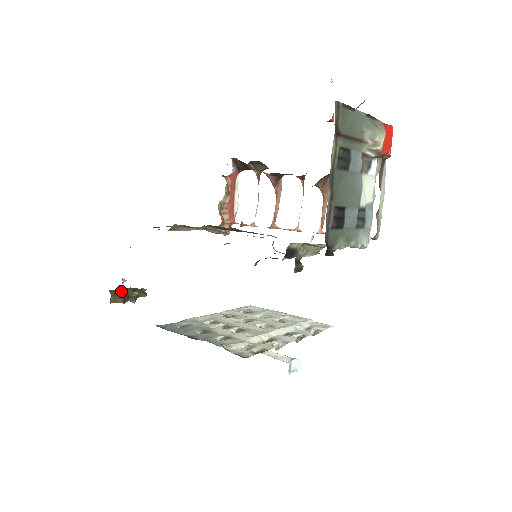
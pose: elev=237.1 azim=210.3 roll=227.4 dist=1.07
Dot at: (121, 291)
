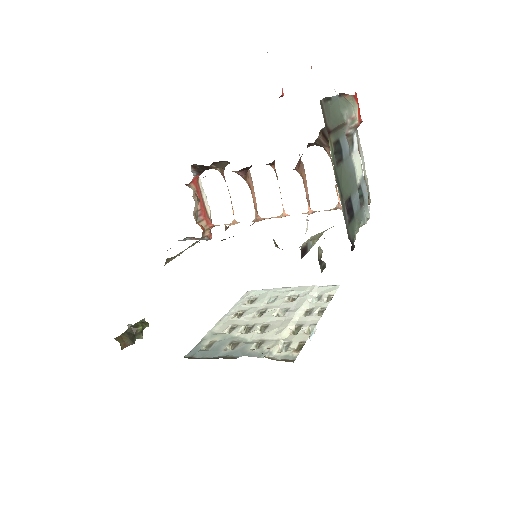
Dot at: (125, 333)
